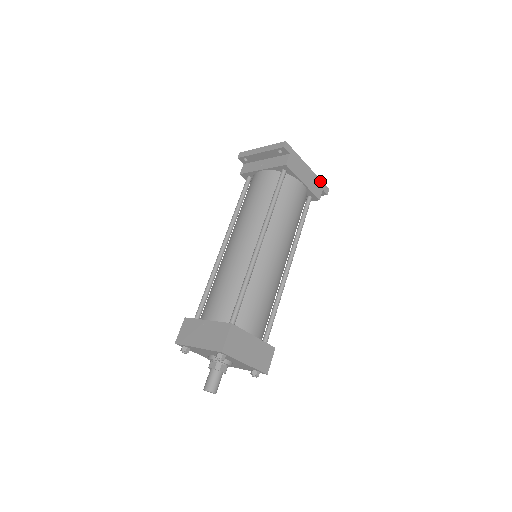
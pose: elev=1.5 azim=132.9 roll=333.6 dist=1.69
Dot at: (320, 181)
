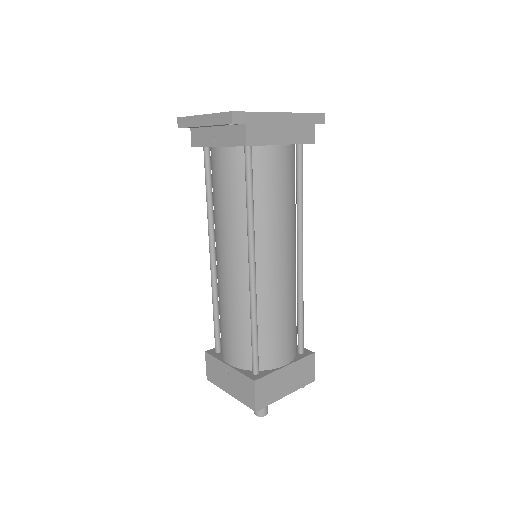
Dot at: (307, 115)
